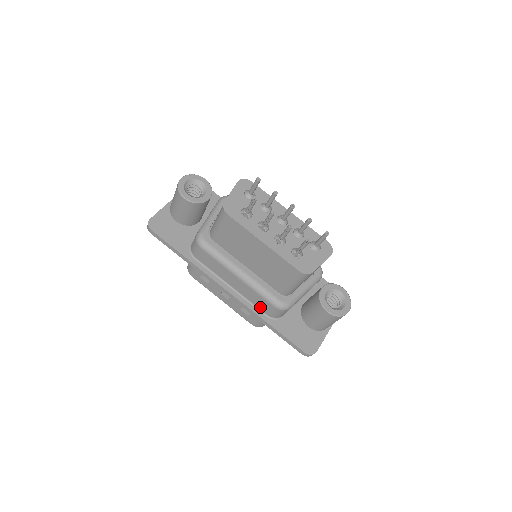
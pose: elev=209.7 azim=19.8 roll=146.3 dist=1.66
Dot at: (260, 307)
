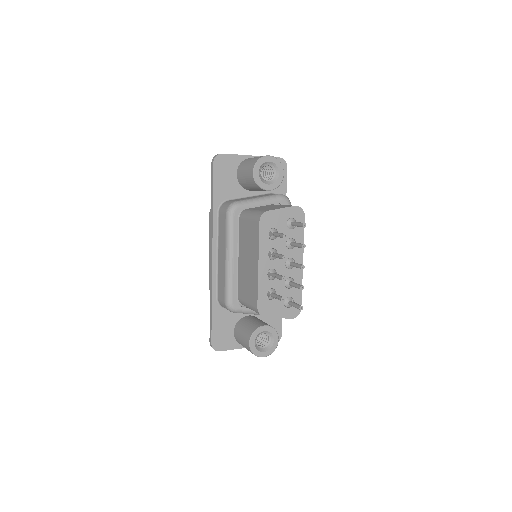
Dot at: (219, 288)
